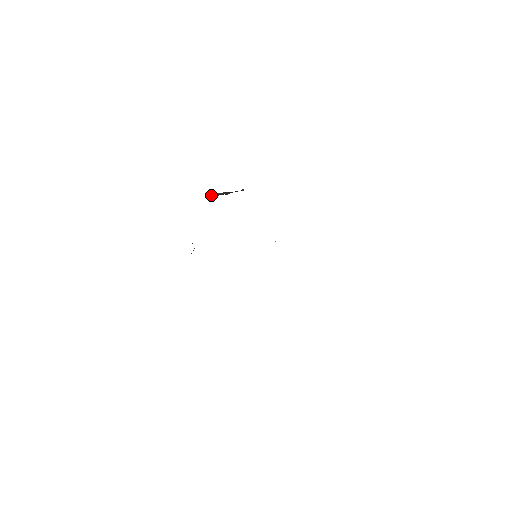
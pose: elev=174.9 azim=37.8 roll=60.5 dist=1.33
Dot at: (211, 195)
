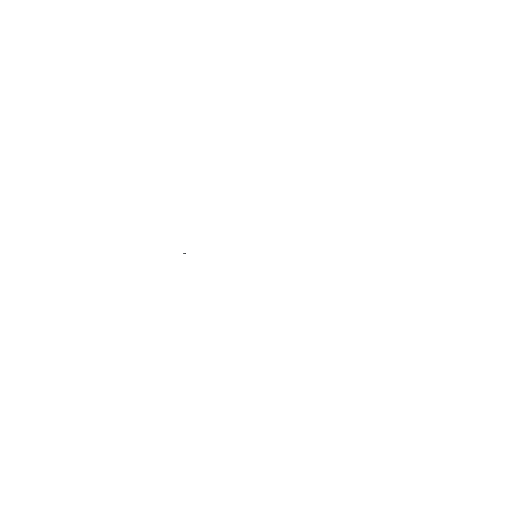
Dot at: occluded
